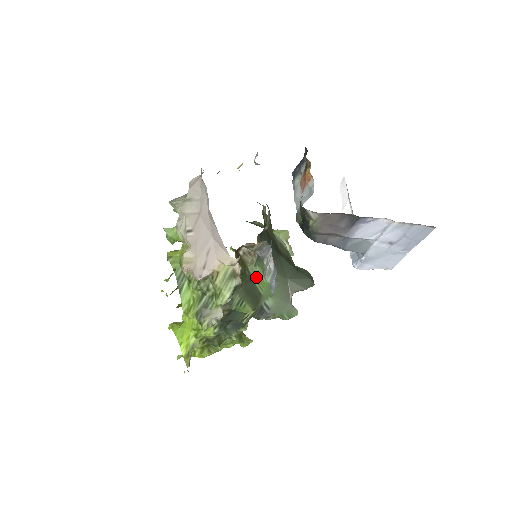
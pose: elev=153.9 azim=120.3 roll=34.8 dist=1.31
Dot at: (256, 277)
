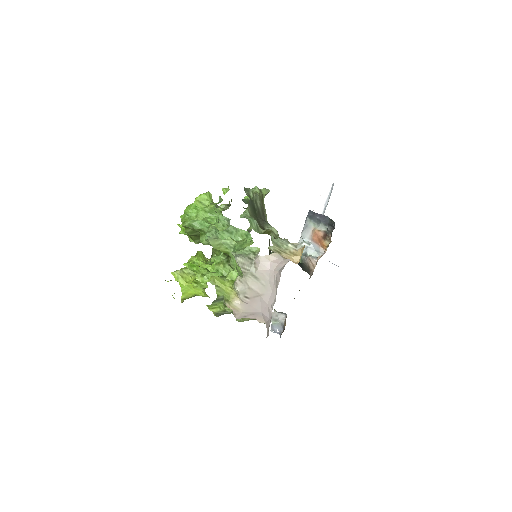
Dot at: occluded
